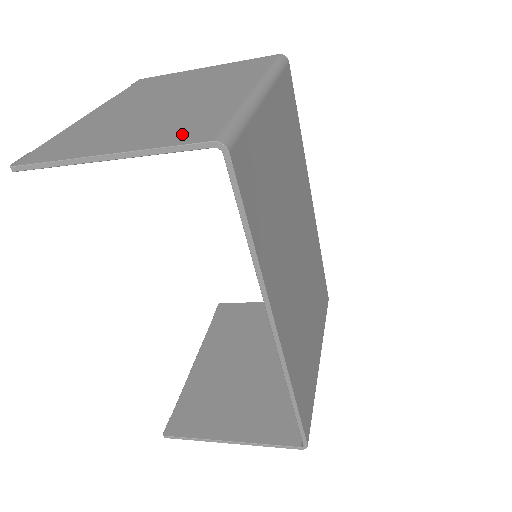
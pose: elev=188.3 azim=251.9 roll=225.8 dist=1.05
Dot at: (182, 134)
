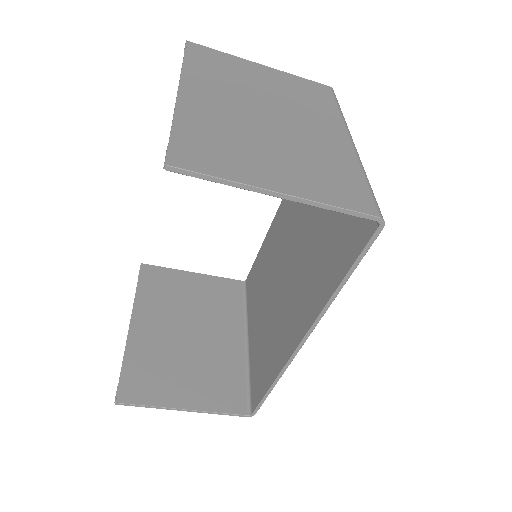
Dot at: (341, 192)
